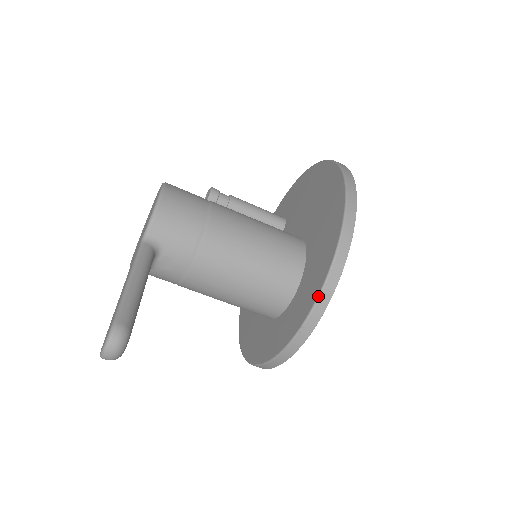
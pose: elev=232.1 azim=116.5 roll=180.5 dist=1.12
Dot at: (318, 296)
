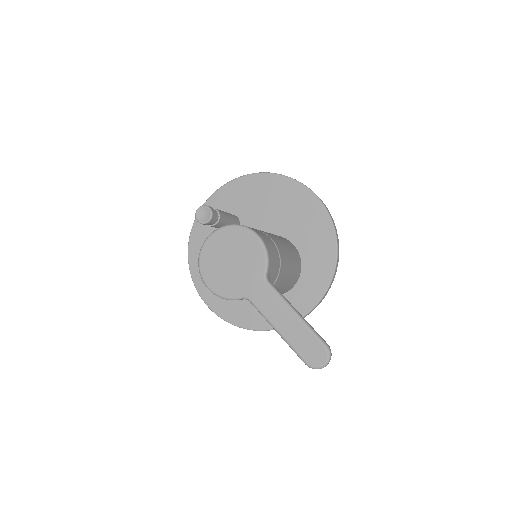
Dot at: (332, 278)
